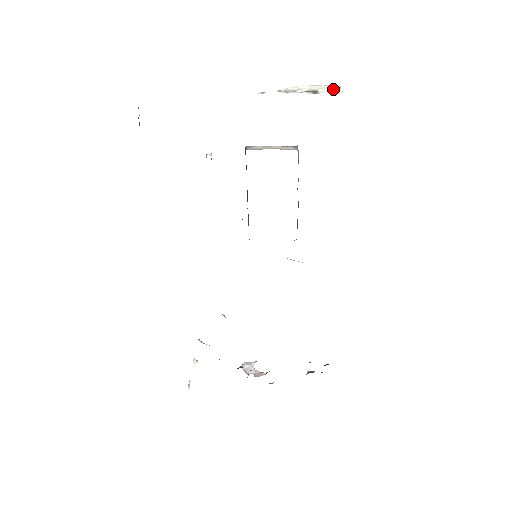
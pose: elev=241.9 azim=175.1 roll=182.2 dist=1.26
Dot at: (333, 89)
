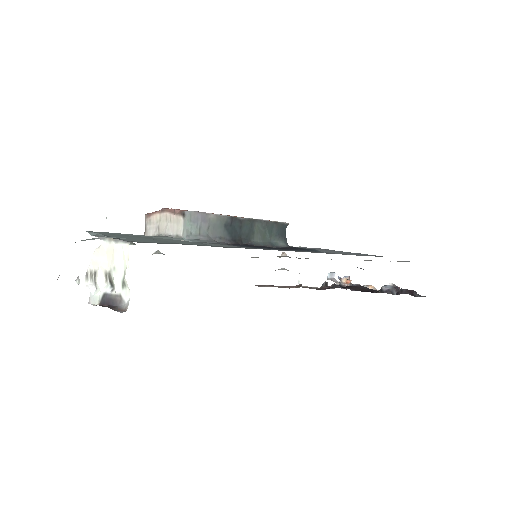
Dot at: (121, 277)
